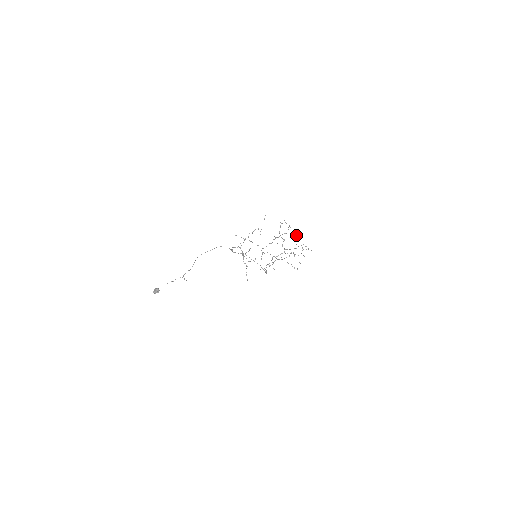
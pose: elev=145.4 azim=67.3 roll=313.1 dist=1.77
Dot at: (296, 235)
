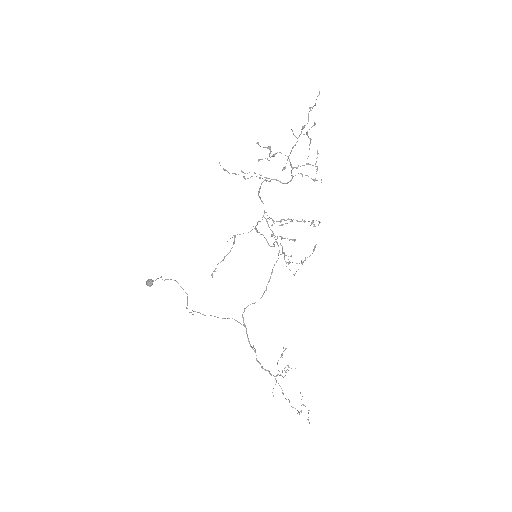
Dot at: (314, 247)
